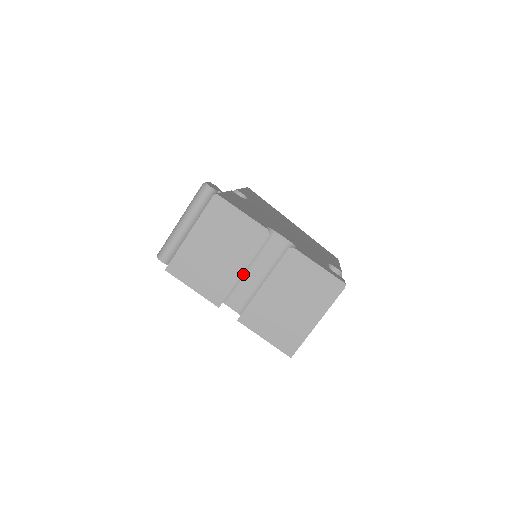
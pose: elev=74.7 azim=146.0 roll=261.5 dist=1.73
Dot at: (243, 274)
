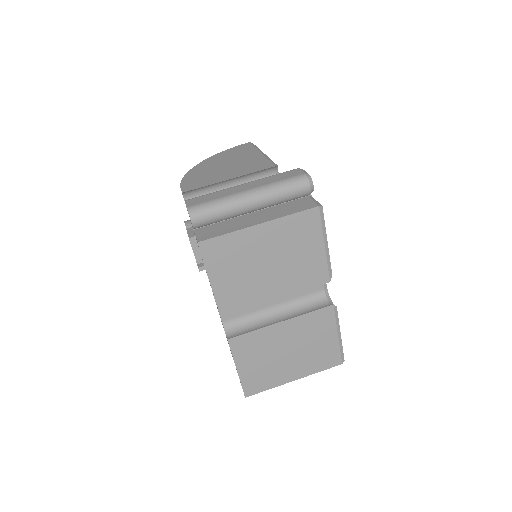
Dot at: occluded
